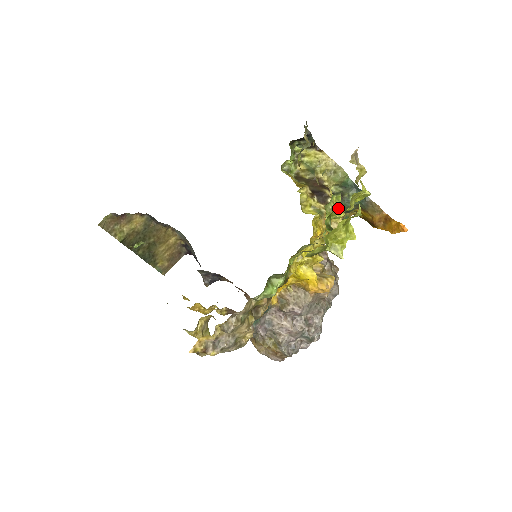
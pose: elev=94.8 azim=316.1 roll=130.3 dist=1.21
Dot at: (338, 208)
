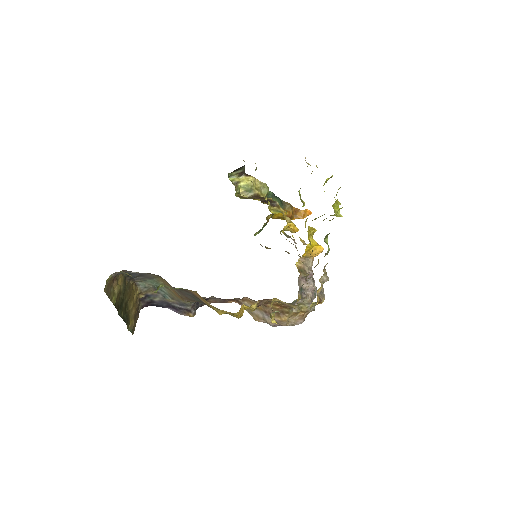
Dot at: occluded
